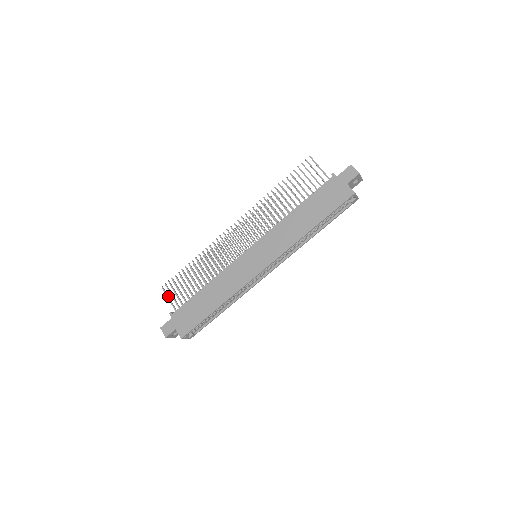
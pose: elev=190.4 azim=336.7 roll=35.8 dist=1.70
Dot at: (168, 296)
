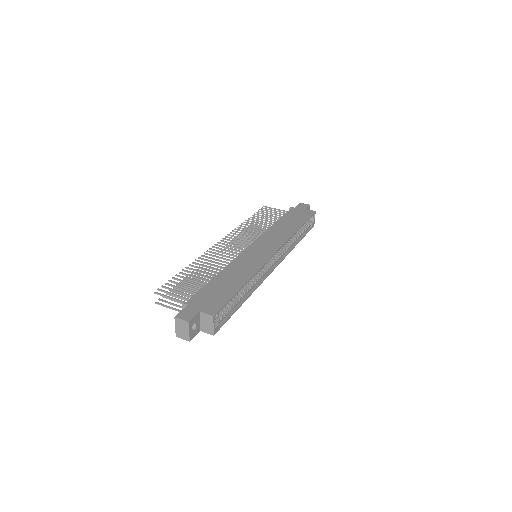
Dot at: (168, 296)
